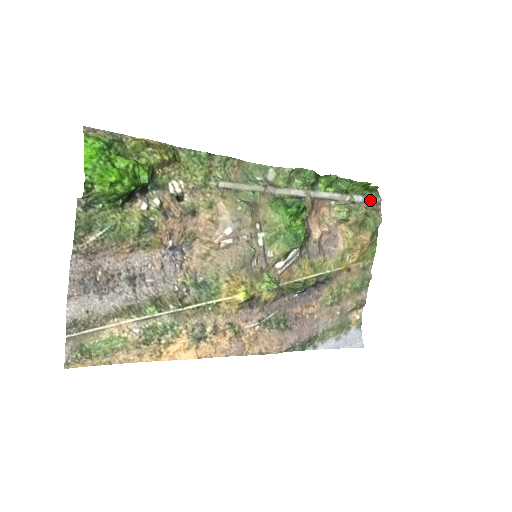
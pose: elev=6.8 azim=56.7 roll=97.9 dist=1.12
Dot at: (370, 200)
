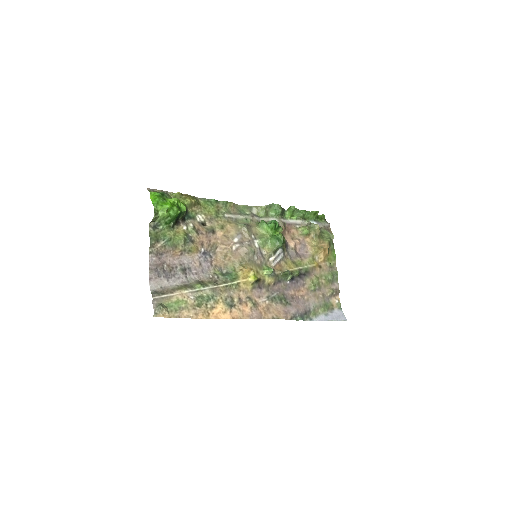
Dot at: (322, 224)
